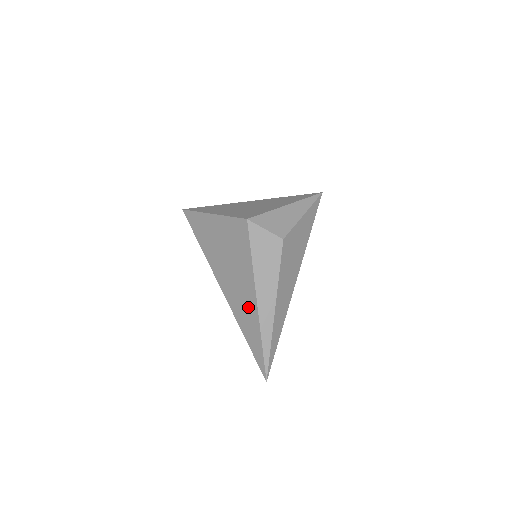
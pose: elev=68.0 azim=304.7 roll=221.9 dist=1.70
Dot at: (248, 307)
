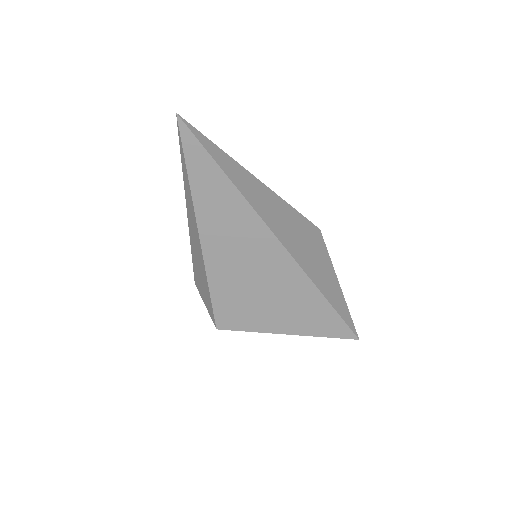
Dot at: occluded
